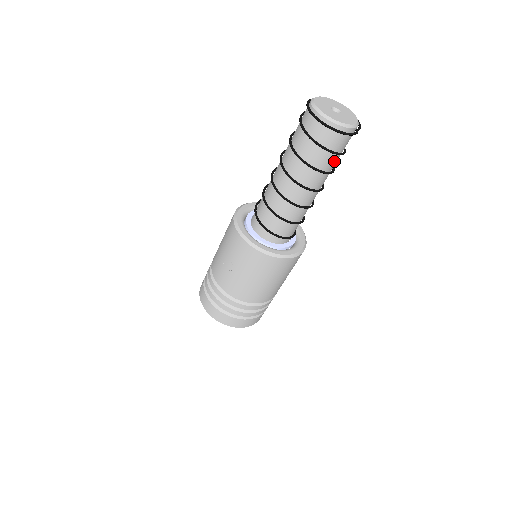
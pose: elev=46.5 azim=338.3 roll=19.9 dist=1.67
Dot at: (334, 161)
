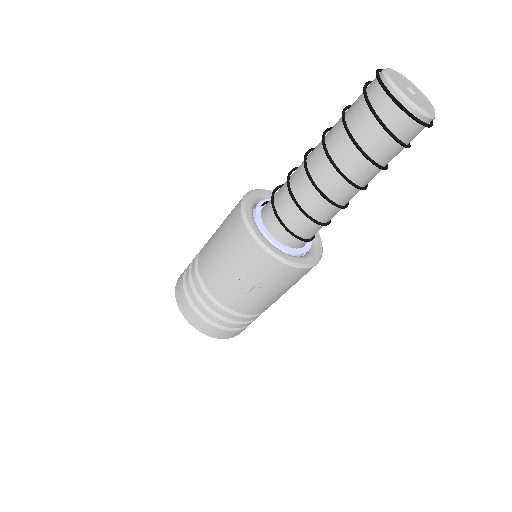
Dot at: occluded
